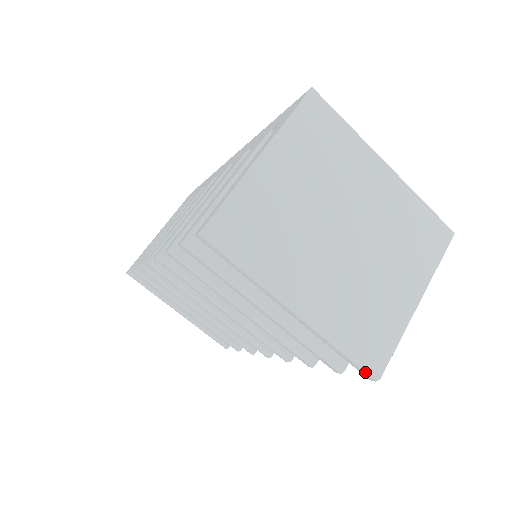
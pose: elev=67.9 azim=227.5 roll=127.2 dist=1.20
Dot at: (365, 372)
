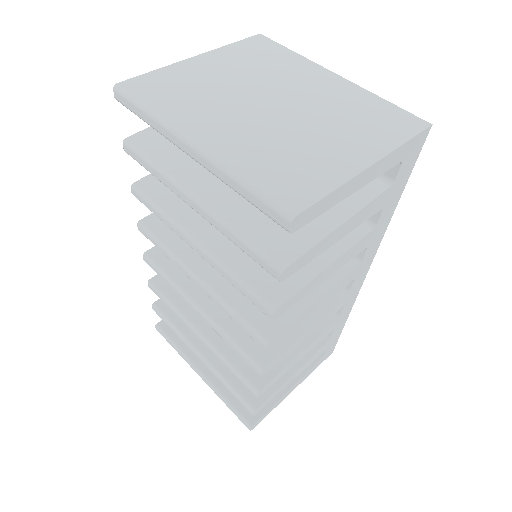
Dot at: (275, 211)
